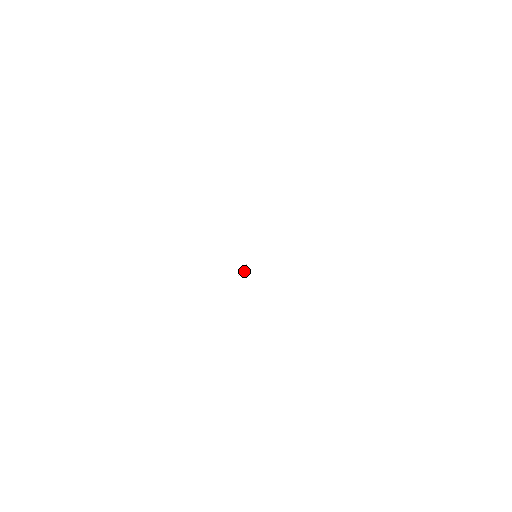
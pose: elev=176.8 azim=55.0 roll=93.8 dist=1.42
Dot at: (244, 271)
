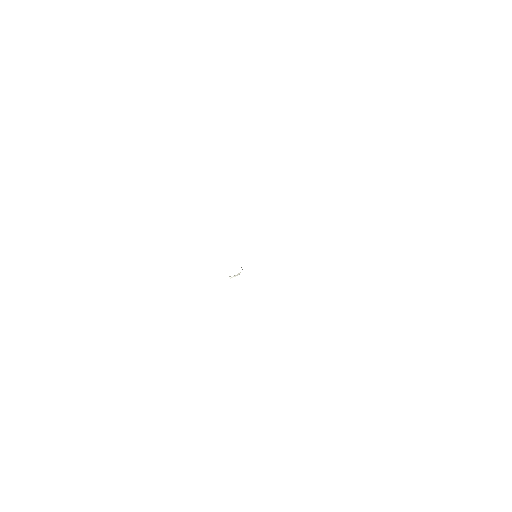
Dot at: occluded
